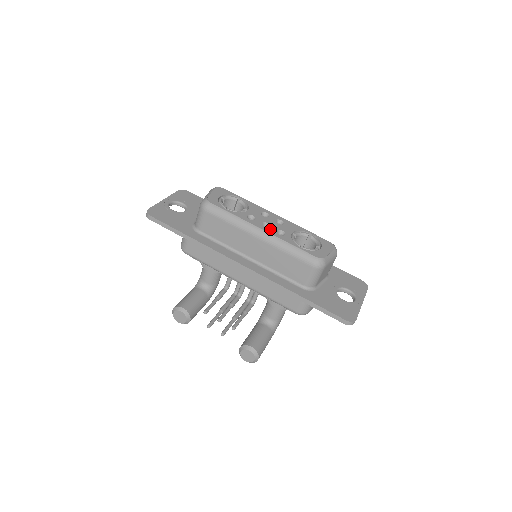
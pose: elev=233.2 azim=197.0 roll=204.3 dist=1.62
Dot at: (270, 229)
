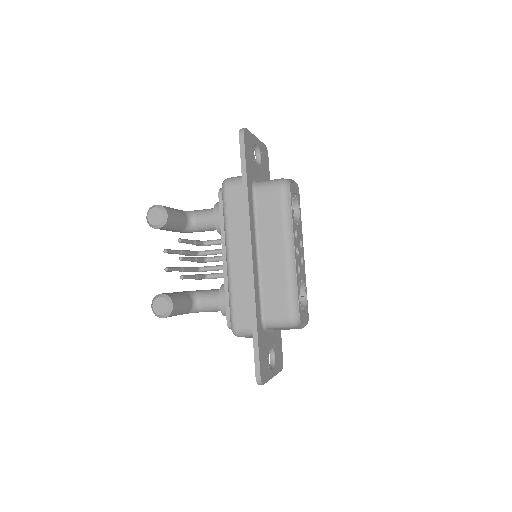
Dot at: (297, 258)
